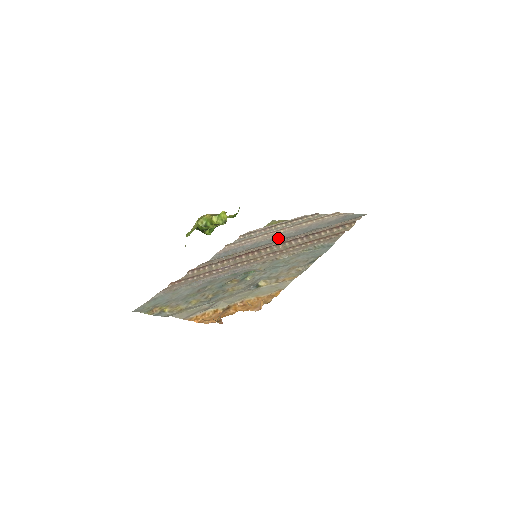
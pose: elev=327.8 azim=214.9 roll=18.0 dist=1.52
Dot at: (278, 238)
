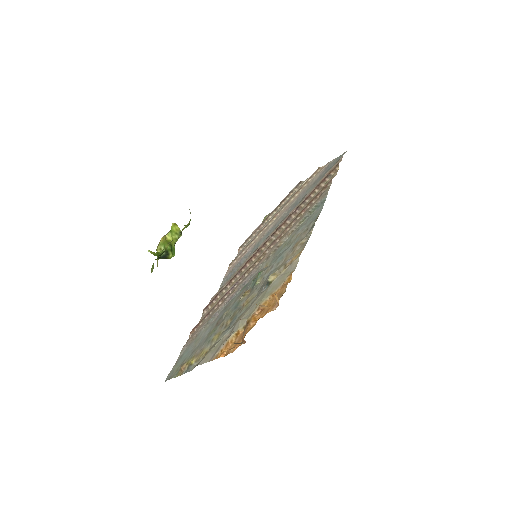
Dot at: (273, 227)
